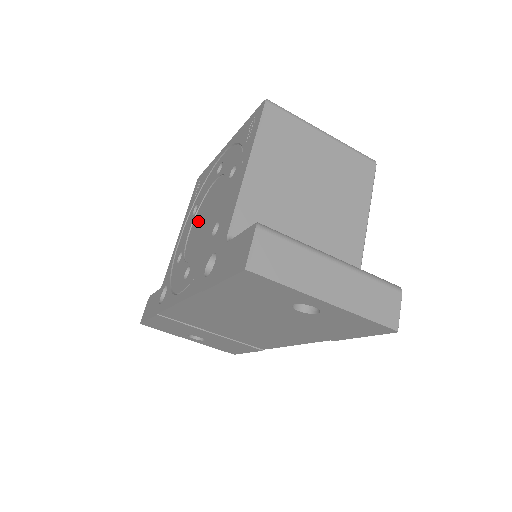
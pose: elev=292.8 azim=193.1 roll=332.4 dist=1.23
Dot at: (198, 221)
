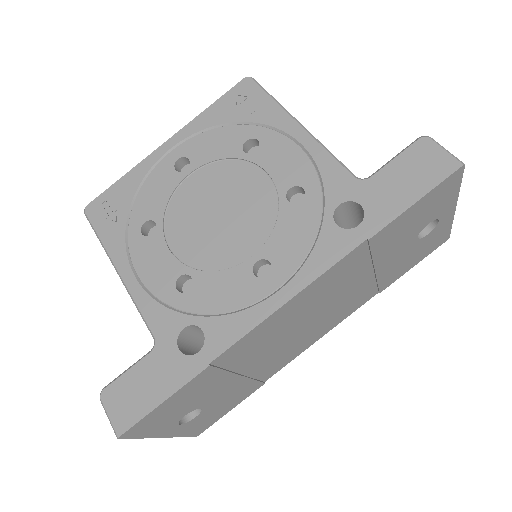
Dot at: (191, 227)
